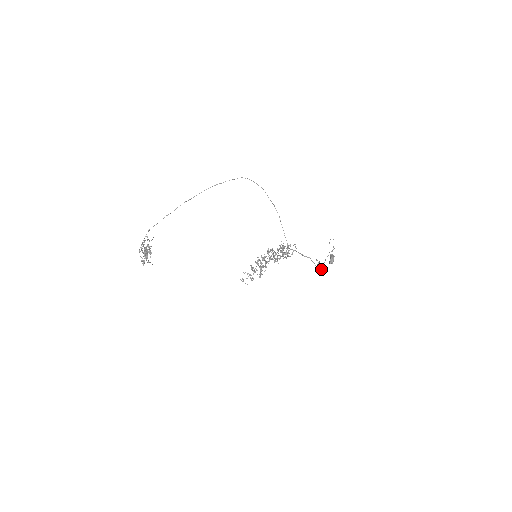
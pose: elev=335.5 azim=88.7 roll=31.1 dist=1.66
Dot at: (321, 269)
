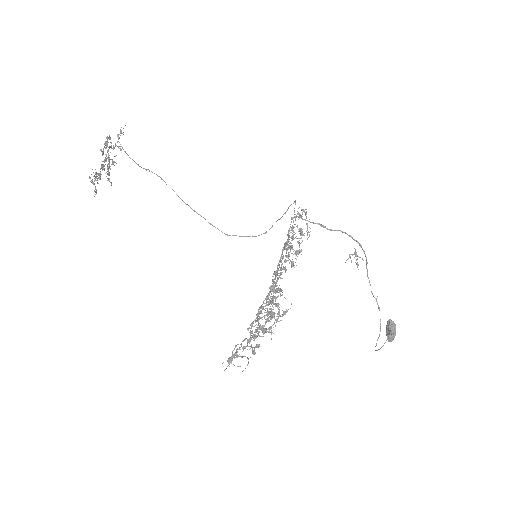
Dot at: occluded
